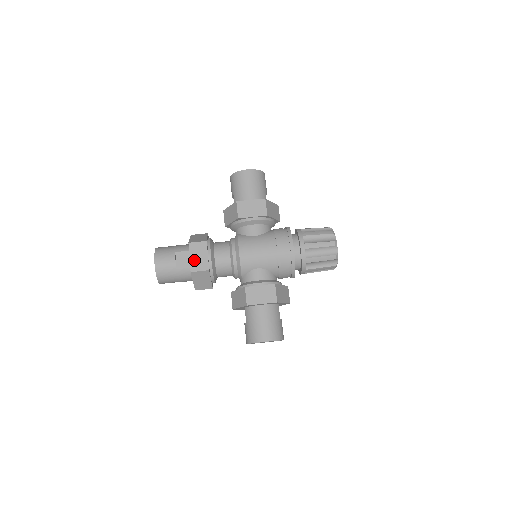
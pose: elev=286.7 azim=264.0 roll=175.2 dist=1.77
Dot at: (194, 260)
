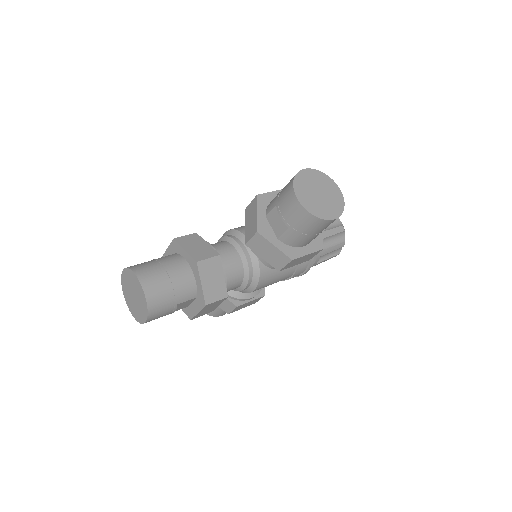
Dot at: occluded
